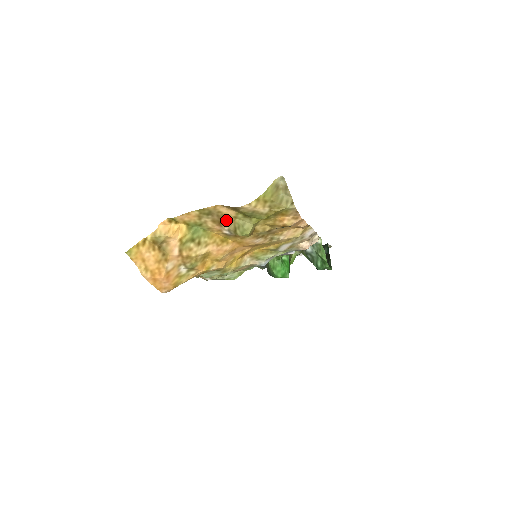
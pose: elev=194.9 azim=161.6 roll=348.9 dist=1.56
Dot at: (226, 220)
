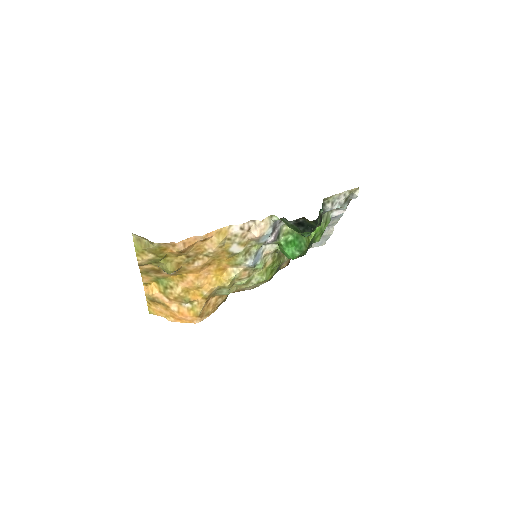
Dot at: (157, 270)
